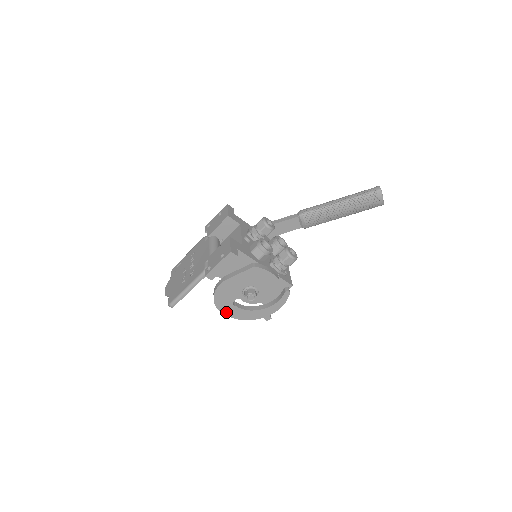
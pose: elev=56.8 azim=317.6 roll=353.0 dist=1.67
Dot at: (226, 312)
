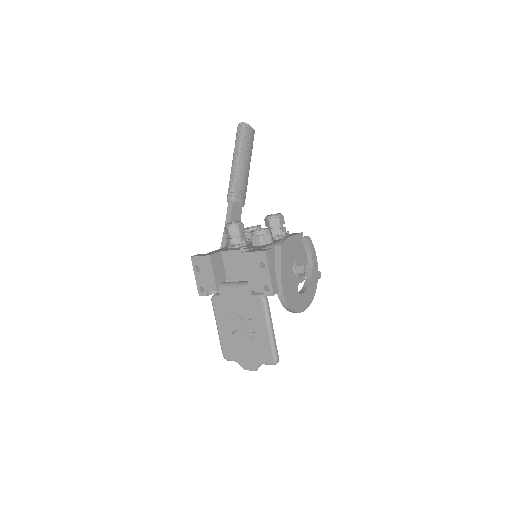
Dot at: (303, 307)
